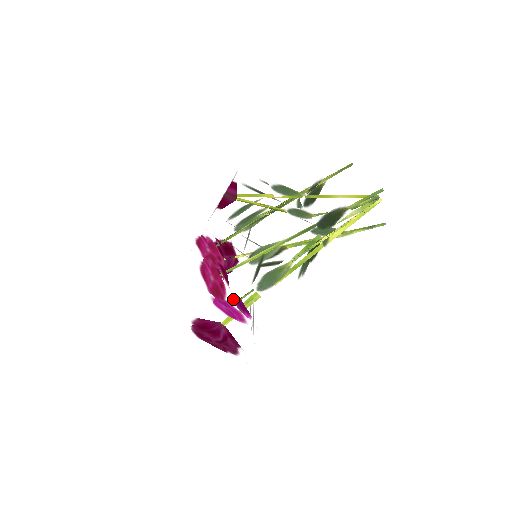
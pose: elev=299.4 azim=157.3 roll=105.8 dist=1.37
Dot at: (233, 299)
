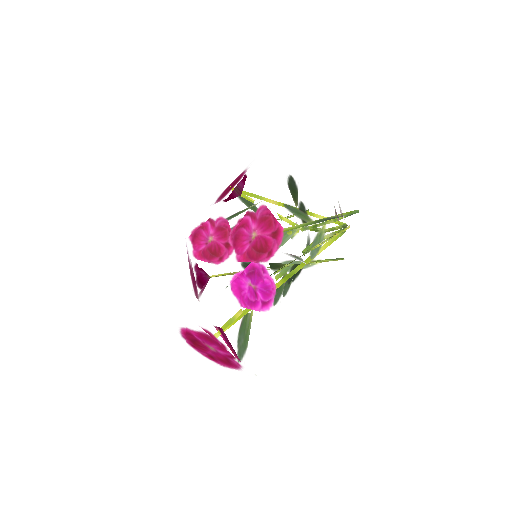
Dot at: occluded
